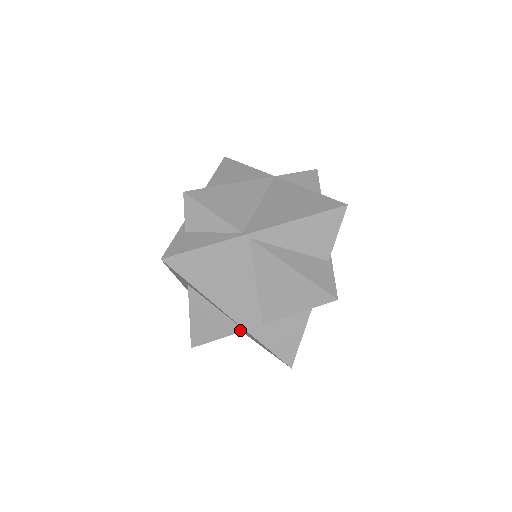
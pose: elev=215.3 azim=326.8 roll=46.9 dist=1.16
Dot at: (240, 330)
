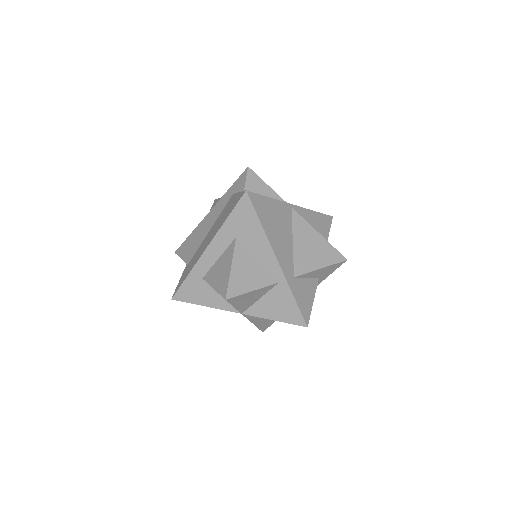
Dot at: (275, 282)
